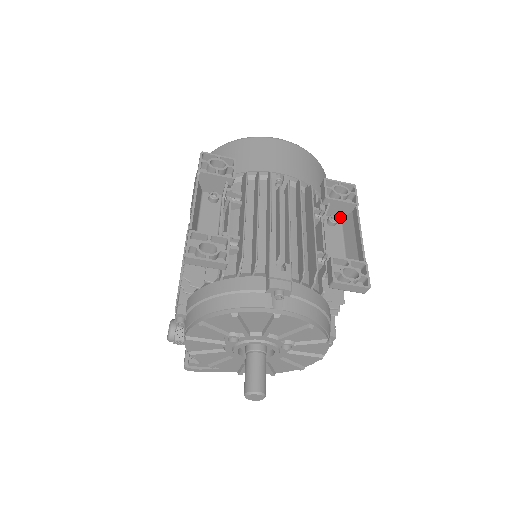
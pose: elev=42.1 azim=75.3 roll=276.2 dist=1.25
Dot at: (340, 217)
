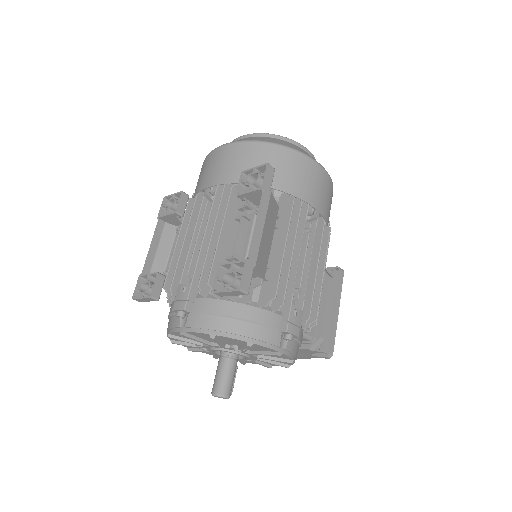
Dot at: occluded
